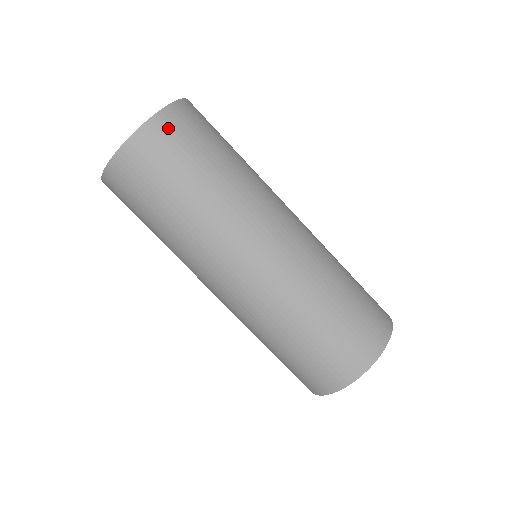
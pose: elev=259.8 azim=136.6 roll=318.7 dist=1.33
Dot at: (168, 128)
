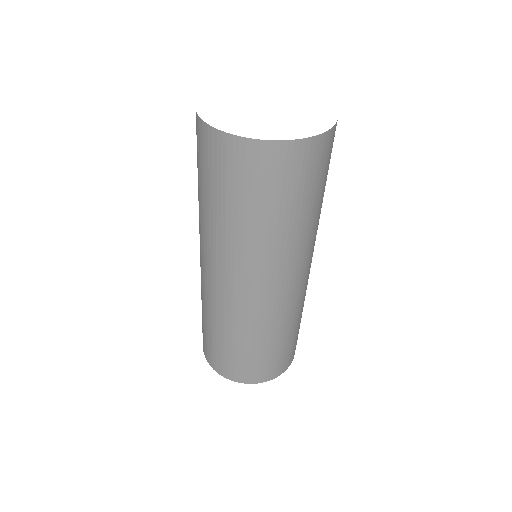
Dot at: (230, 154)
